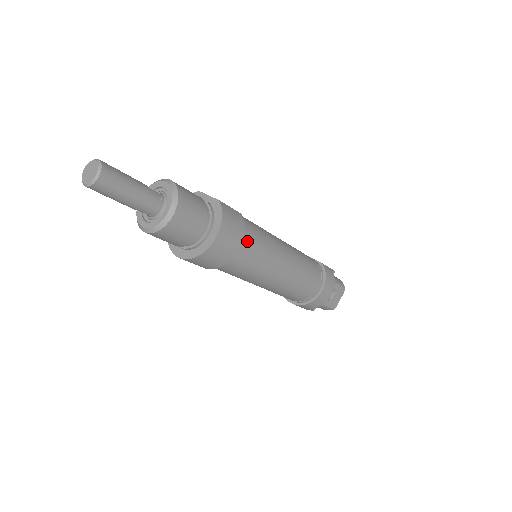
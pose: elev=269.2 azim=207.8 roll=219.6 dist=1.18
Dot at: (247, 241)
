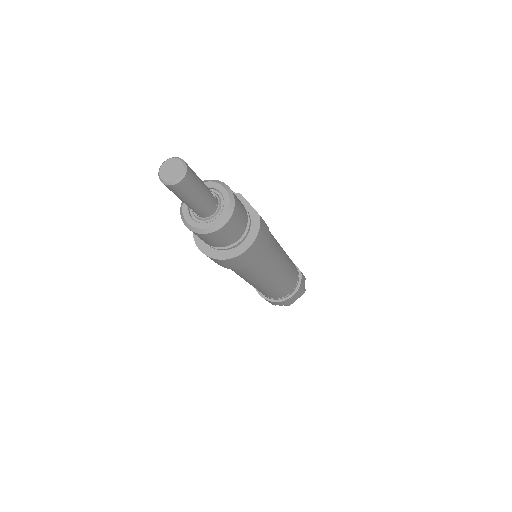
Dot at: (264, 253)
